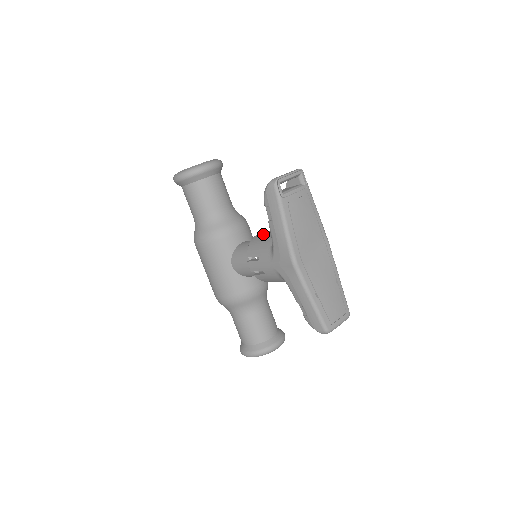
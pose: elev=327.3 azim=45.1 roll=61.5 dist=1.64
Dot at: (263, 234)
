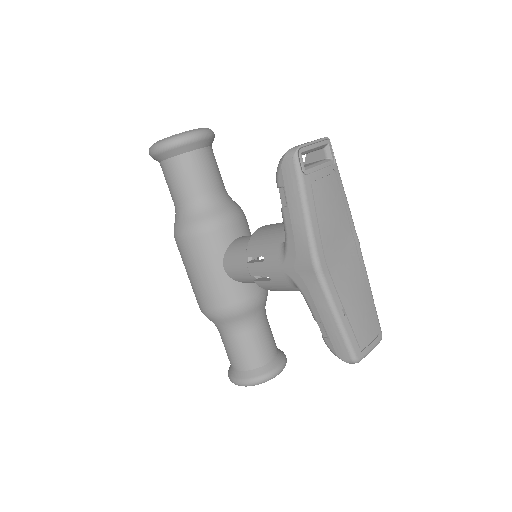
Dot at: (269, 227)
